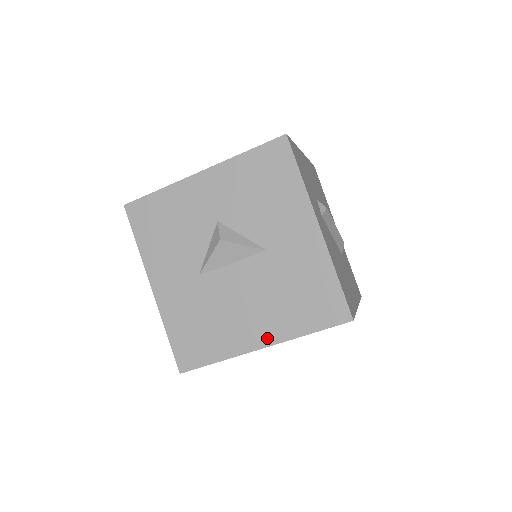
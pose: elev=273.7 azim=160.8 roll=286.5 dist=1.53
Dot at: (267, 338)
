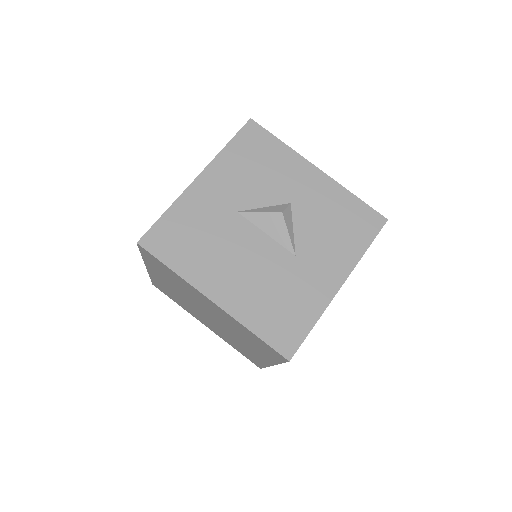
Dot at: (225, 300)
